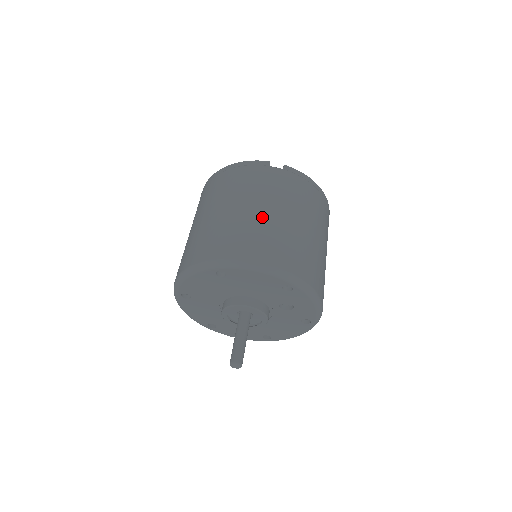
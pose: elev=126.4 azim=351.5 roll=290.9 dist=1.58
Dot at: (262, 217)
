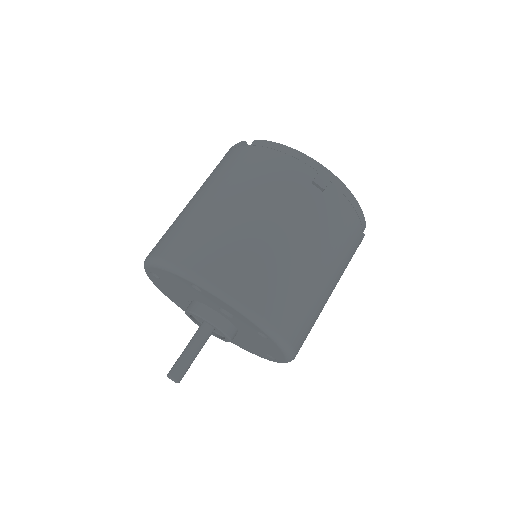
Dot at: (194, 207)
